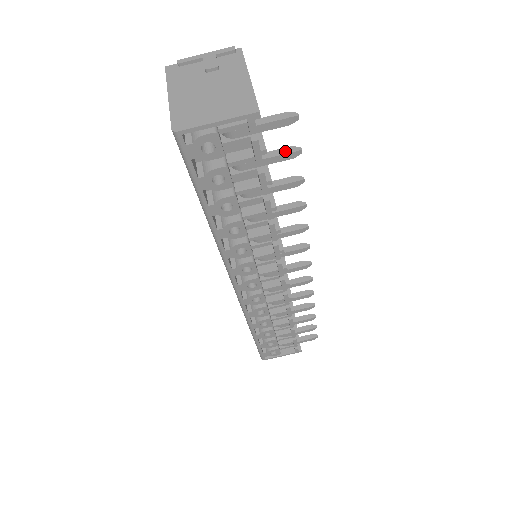
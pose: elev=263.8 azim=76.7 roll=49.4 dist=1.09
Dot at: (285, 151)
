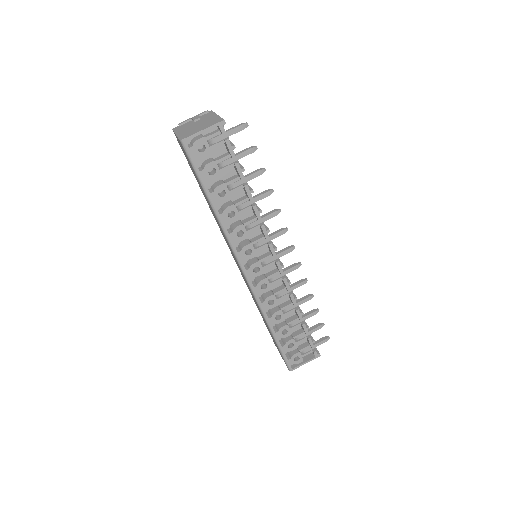
Dot at: (247, 149)
